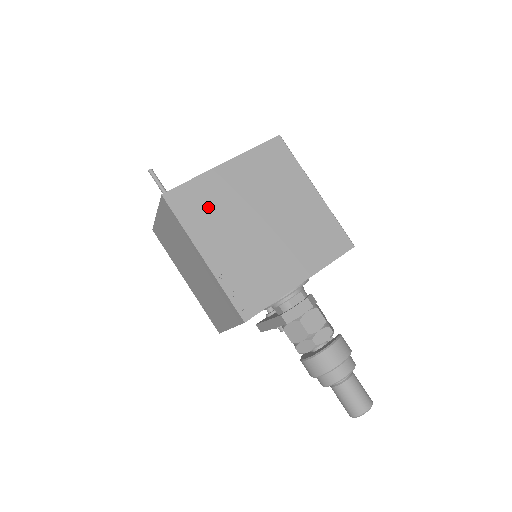
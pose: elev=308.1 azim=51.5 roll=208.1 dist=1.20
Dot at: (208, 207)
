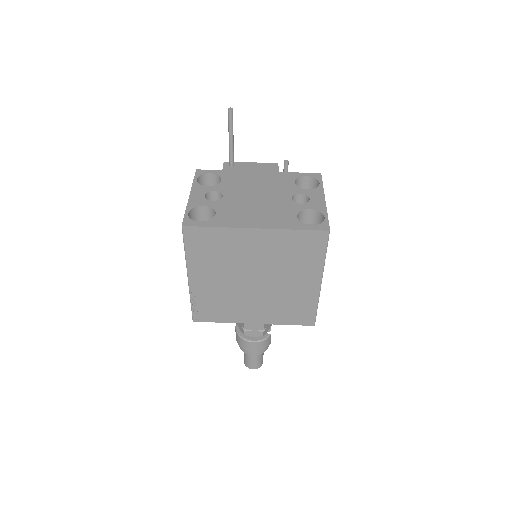
Dot at: (215, 252)
